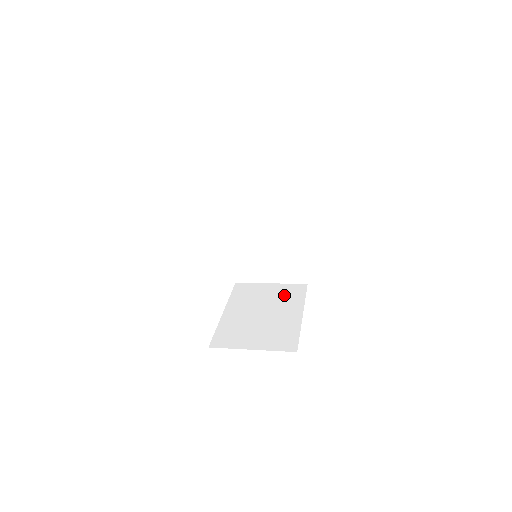
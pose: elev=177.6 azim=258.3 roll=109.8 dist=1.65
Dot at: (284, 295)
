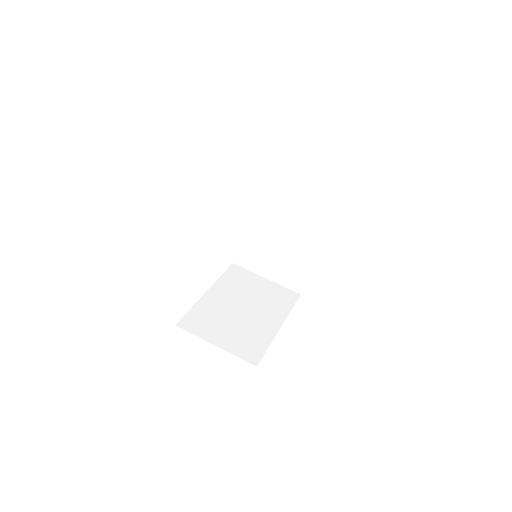
Dot at: (273, 297)
